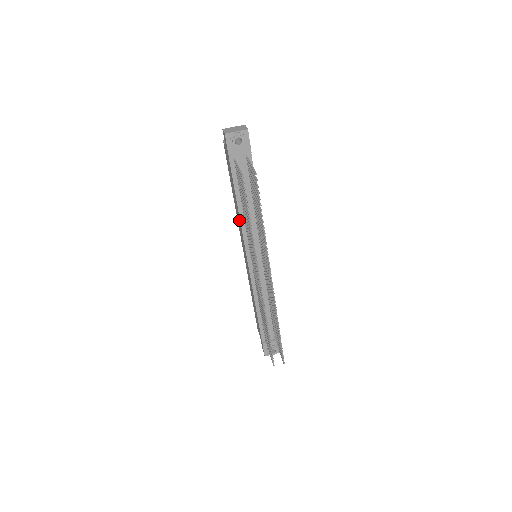
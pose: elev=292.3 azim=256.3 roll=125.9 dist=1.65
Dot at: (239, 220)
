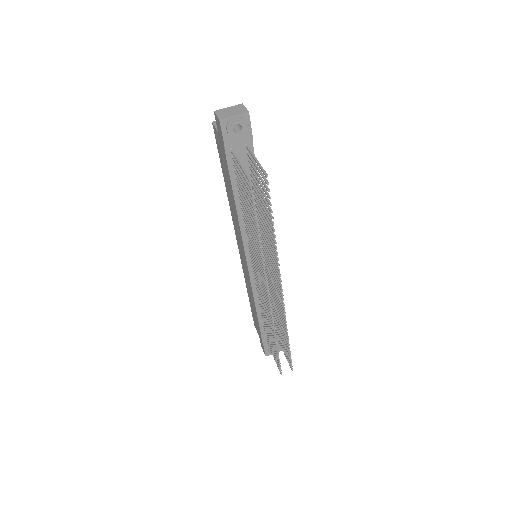
Dot at: (236, 219)
